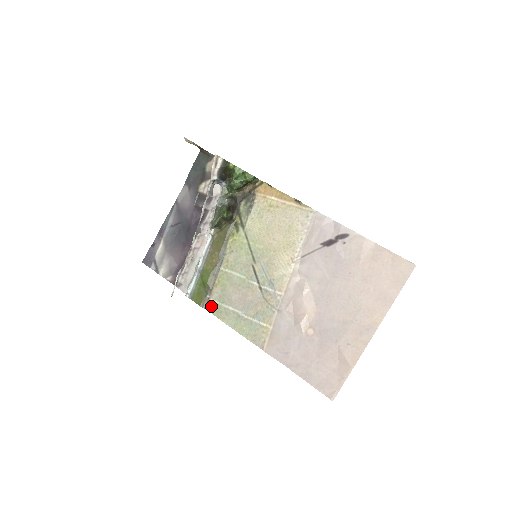
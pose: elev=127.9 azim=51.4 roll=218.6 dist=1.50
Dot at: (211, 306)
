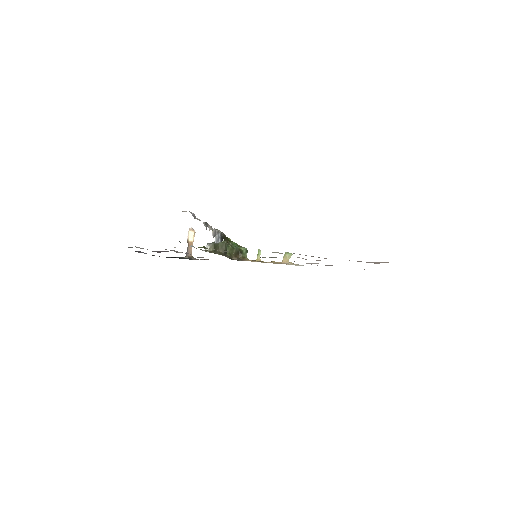
Dot at: occluded
